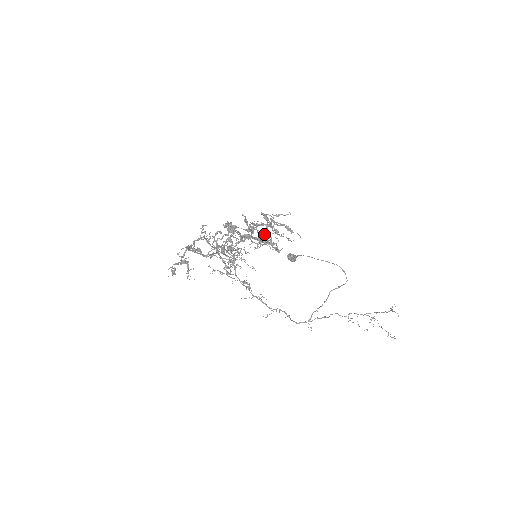
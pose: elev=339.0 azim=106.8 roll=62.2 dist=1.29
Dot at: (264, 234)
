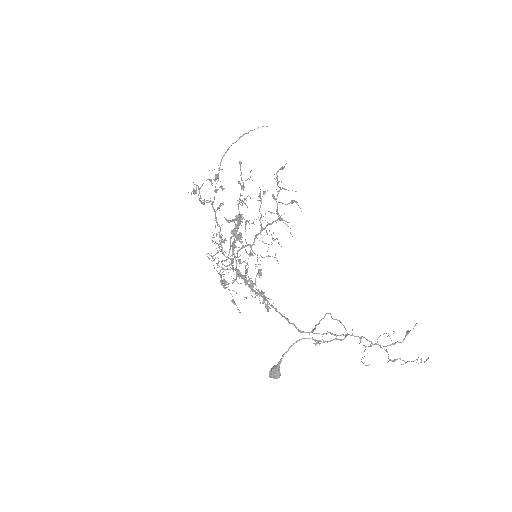
Dot at: (278, 181)
